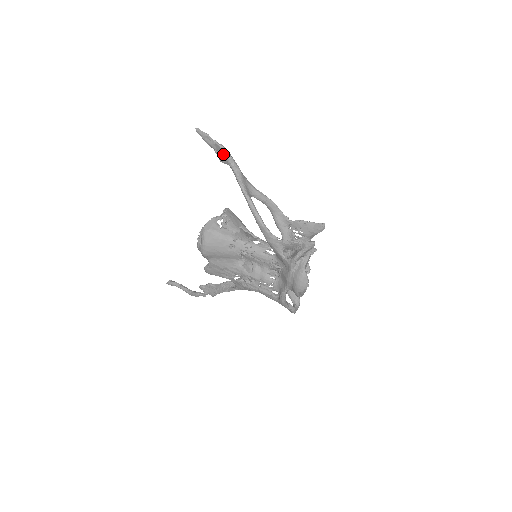
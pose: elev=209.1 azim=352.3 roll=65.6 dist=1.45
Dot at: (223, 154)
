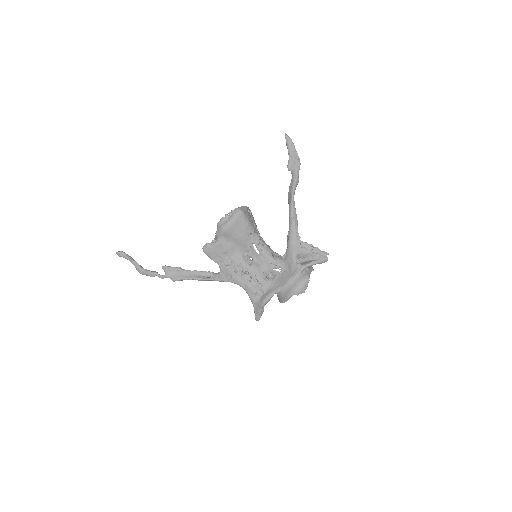
Dot at: (296, 162)
